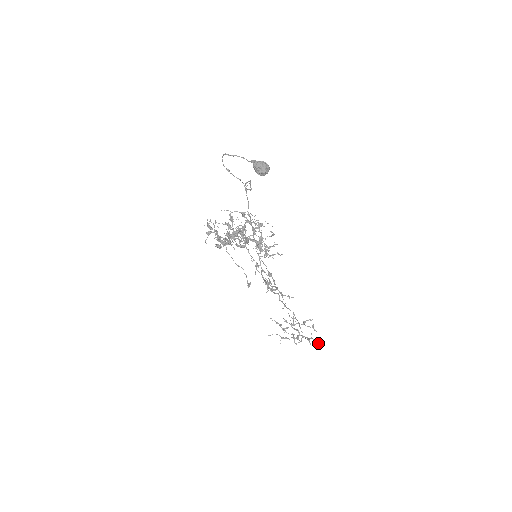
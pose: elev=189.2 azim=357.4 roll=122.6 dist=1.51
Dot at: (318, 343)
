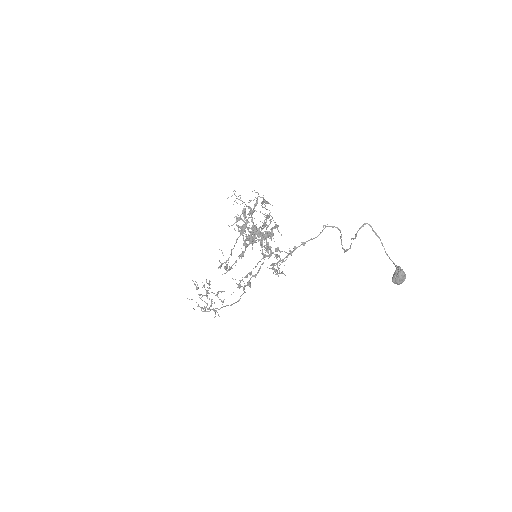
Dot at: (219, 316)
